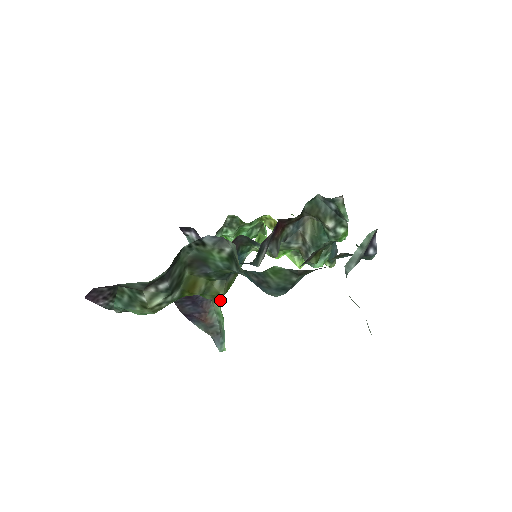
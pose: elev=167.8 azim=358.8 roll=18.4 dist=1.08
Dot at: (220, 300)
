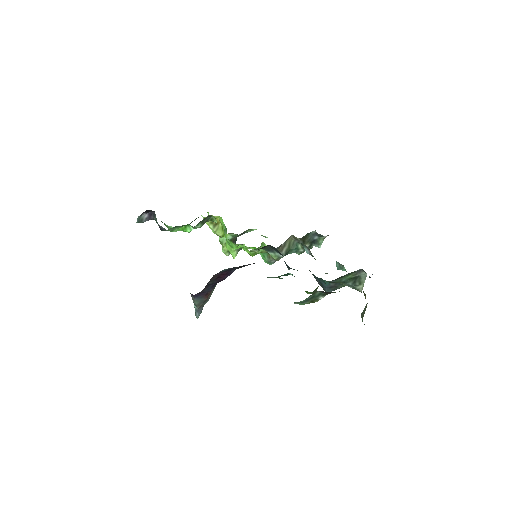
Dot at: occluded
